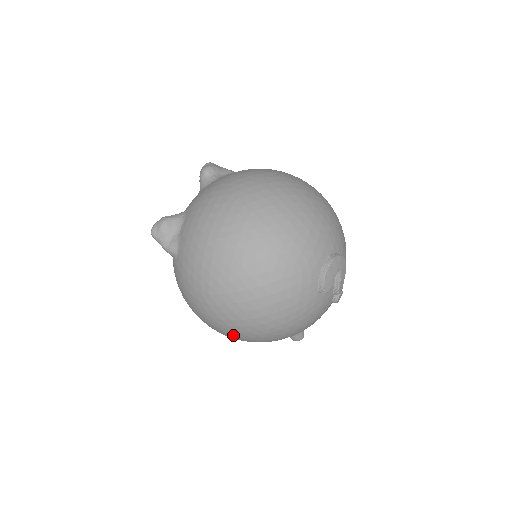
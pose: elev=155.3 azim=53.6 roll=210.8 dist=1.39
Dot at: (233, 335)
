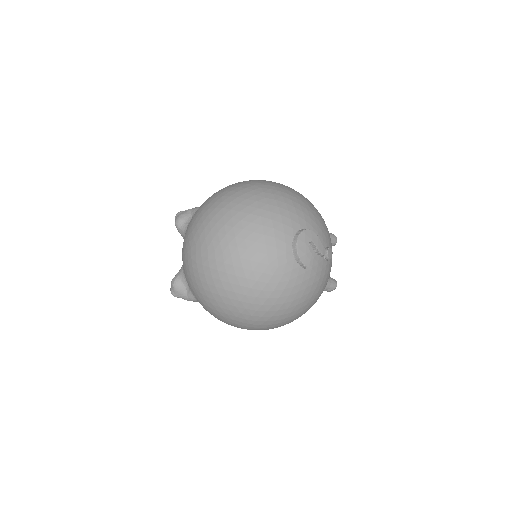
Dot at: (273, 328)
